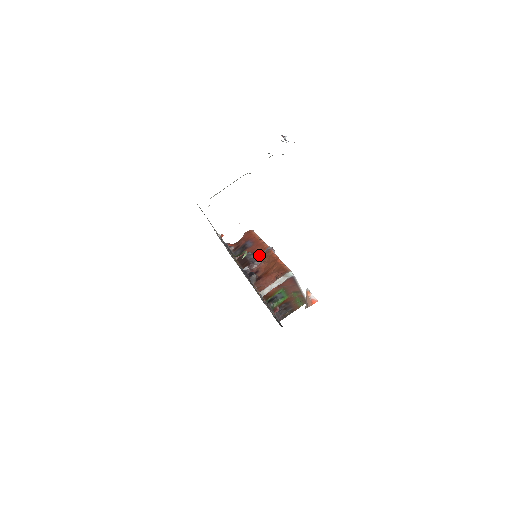
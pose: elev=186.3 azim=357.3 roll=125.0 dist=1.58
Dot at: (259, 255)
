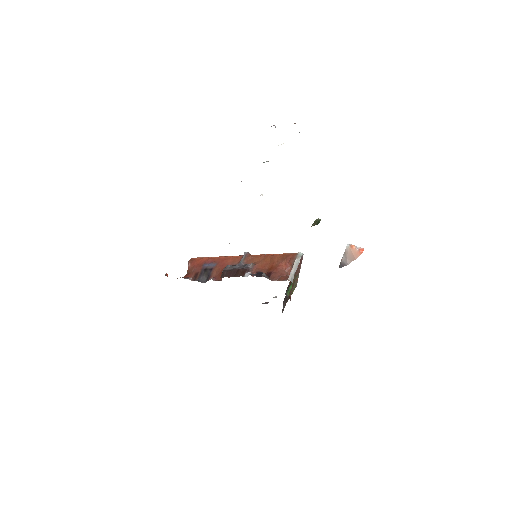
Dot at: (242, 262)
